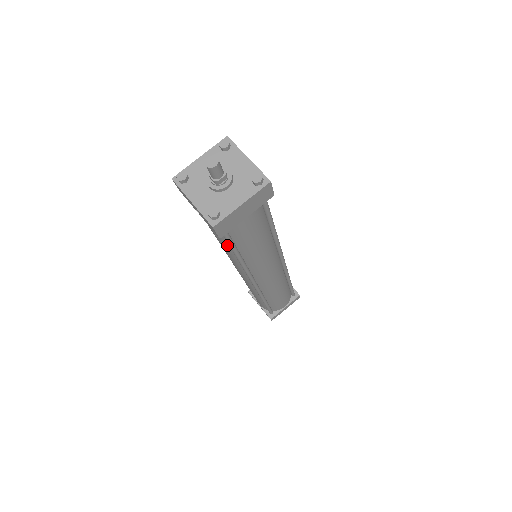
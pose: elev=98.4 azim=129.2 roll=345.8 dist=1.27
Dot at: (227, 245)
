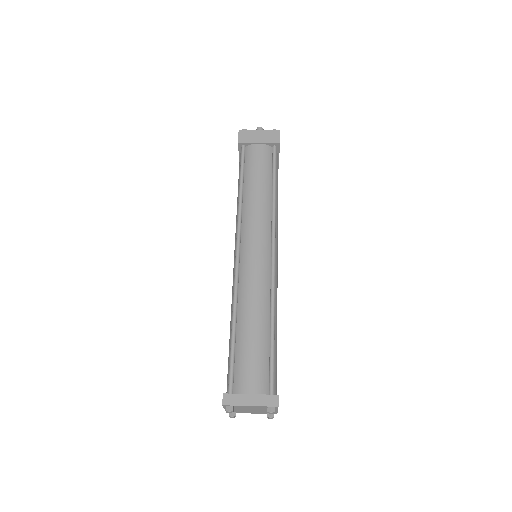
Dot at: occluded
